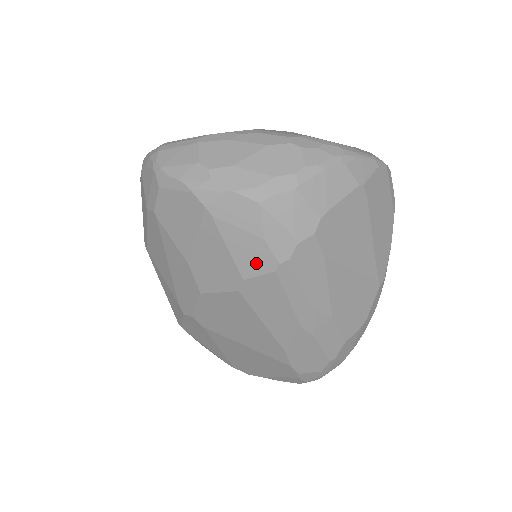
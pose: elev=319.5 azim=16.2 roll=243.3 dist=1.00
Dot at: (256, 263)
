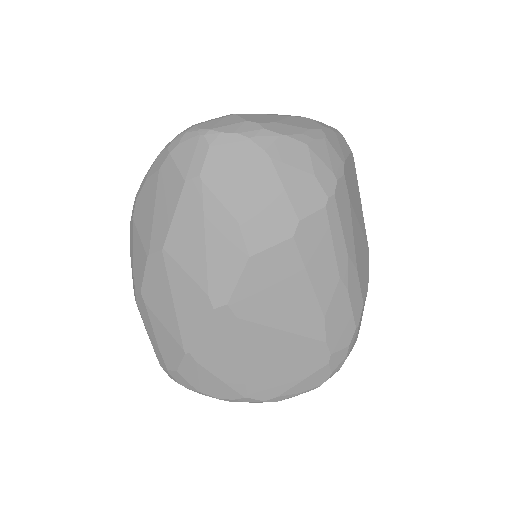
Dot at: (309, 201)
